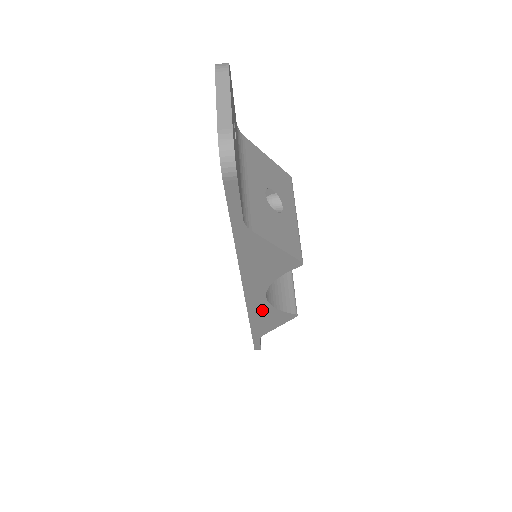
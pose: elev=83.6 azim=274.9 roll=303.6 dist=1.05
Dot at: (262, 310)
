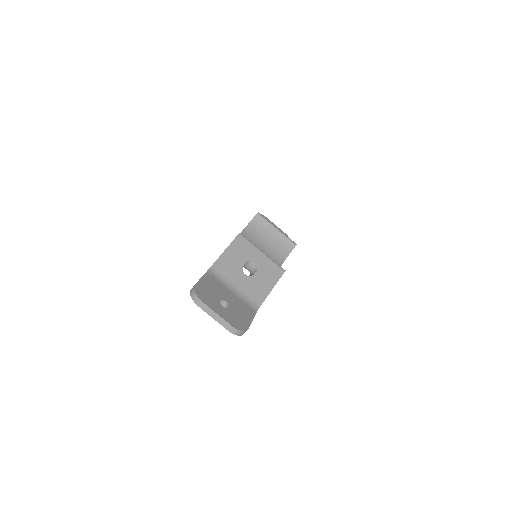
Dot at: occluded
